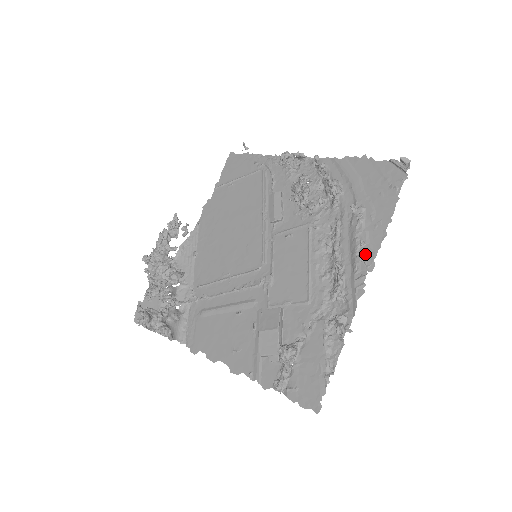
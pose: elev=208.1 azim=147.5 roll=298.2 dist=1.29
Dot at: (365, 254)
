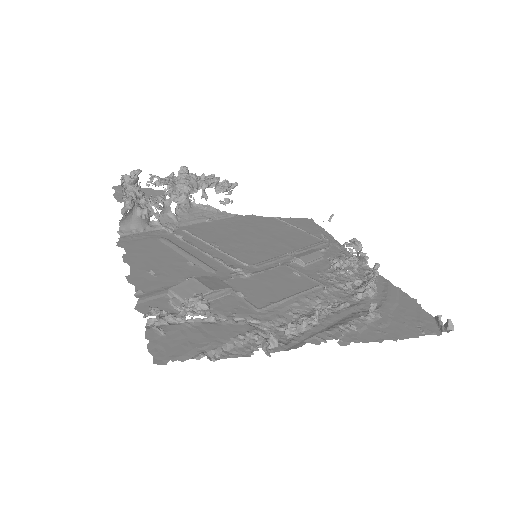
Dot at: (348, 333)
